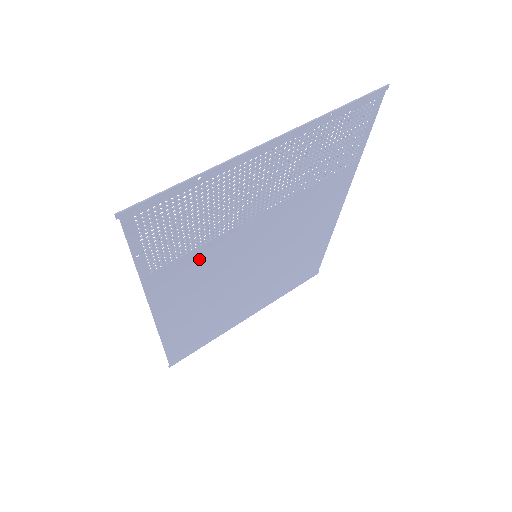
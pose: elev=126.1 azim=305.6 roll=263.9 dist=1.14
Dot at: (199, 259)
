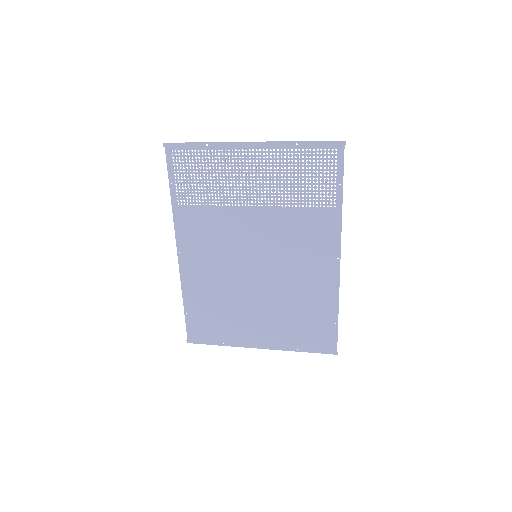
Dot at: (209, 219)
